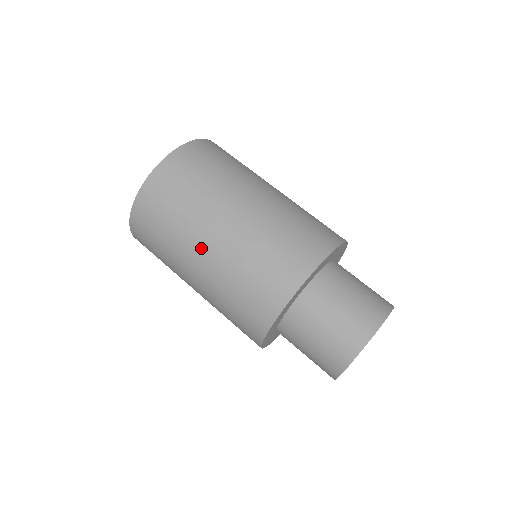
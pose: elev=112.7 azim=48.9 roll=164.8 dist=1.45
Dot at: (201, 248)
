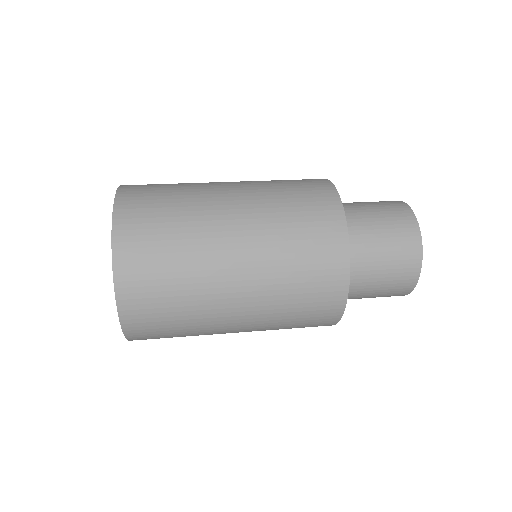
Dot at: (229, 246)
